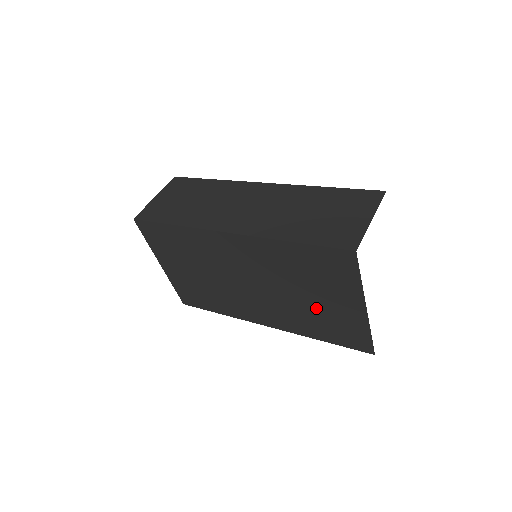
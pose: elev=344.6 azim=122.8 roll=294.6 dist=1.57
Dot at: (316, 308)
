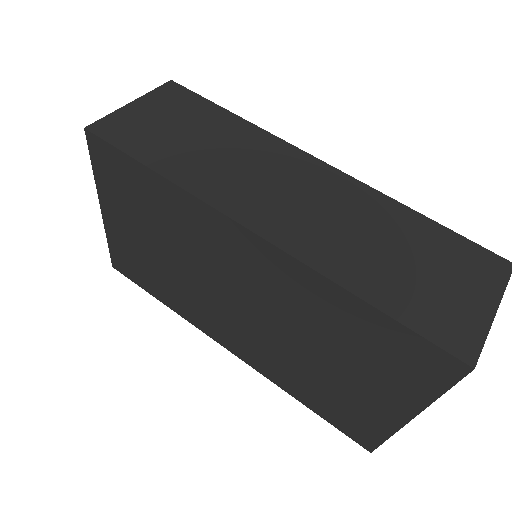
Dot at: (327, 377)
